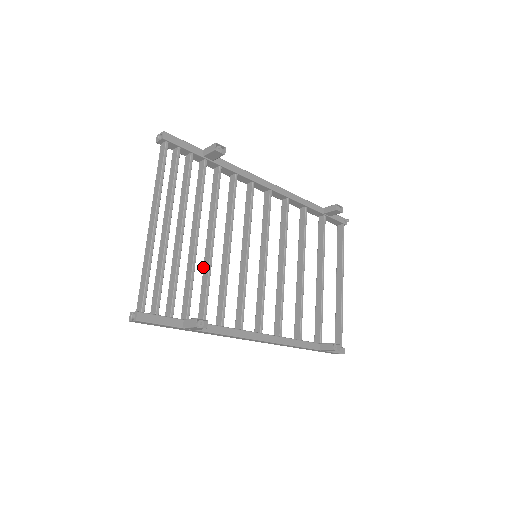
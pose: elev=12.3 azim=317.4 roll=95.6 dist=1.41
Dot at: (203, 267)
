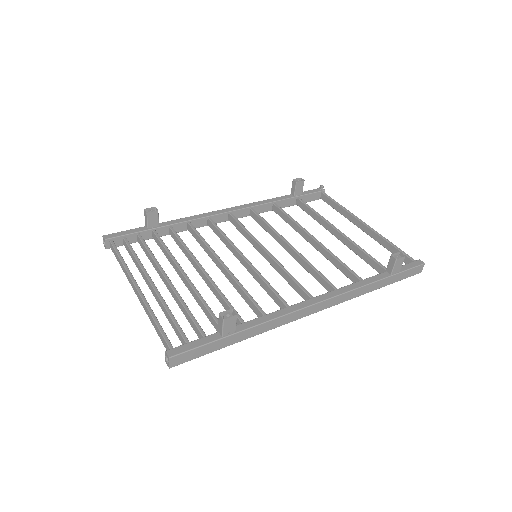
Dot at: occluded
